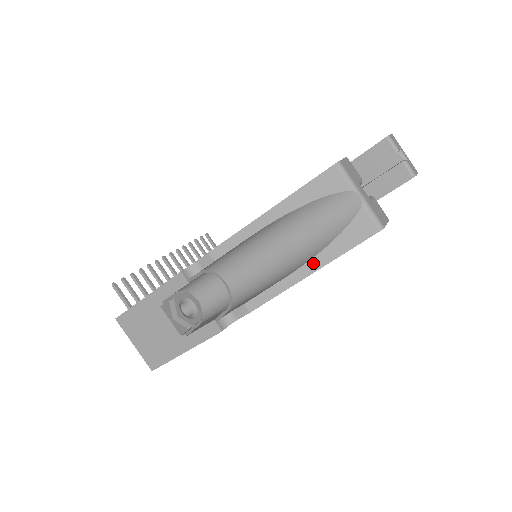
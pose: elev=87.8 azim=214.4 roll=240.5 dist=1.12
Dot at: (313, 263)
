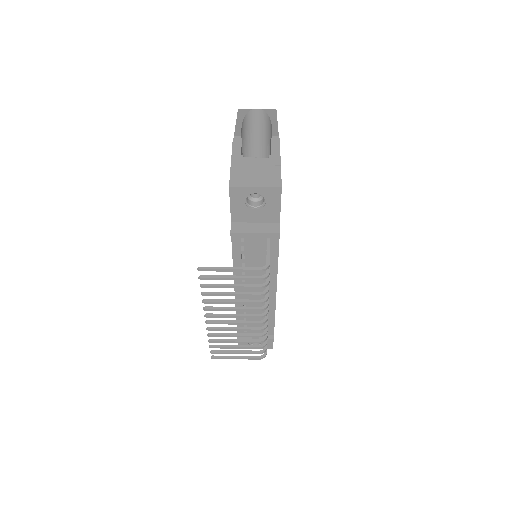
Dot at: (273, 120)
